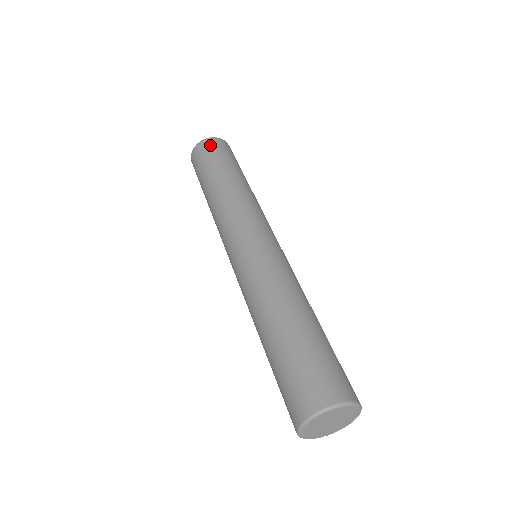
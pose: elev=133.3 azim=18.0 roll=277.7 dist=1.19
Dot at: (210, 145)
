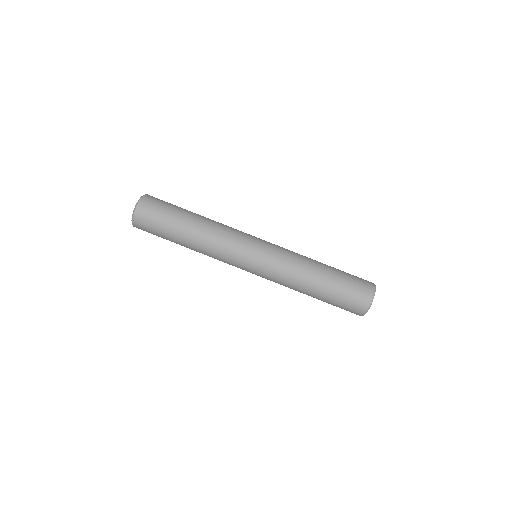
Dot at: (146, 212)
